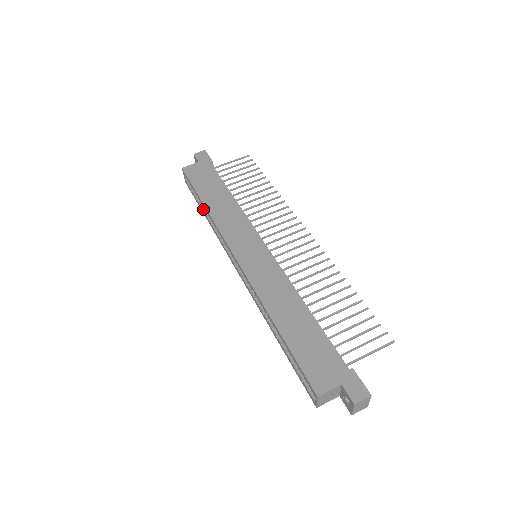
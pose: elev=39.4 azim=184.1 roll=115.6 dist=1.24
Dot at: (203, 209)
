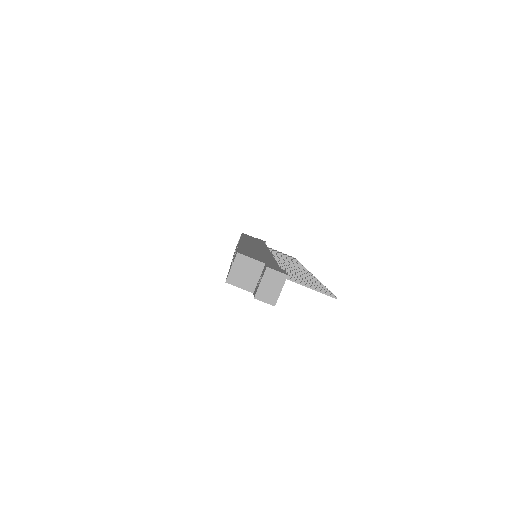
Dot at: (237, 246)
